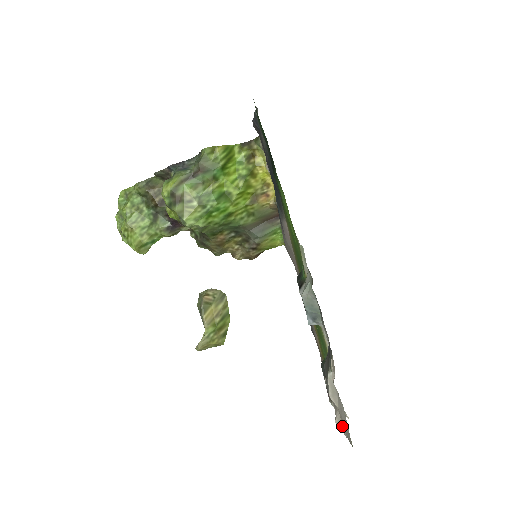
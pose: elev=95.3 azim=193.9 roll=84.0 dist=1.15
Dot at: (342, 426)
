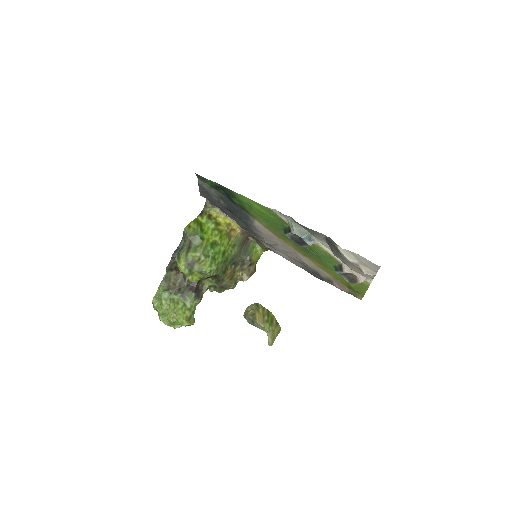
Dot at: (368, 269)
